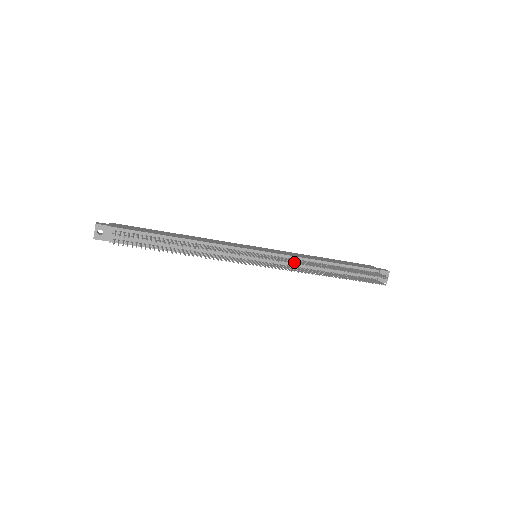
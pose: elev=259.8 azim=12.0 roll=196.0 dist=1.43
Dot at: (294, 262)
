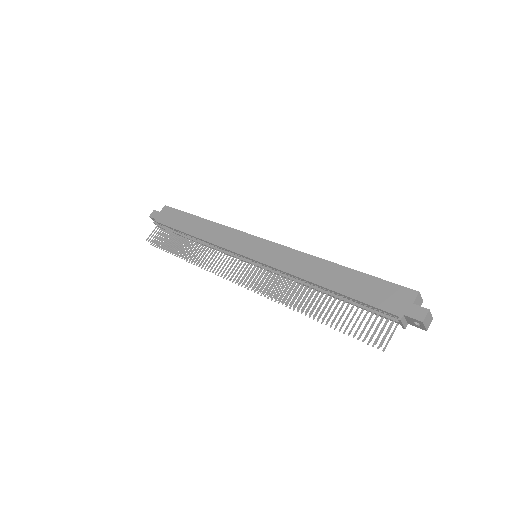
Dot at: (266, 288)
